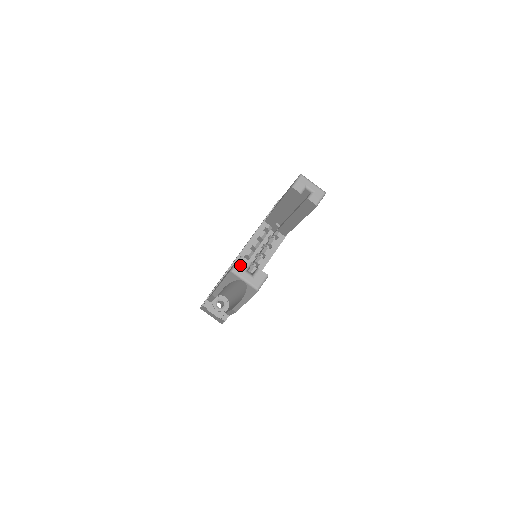
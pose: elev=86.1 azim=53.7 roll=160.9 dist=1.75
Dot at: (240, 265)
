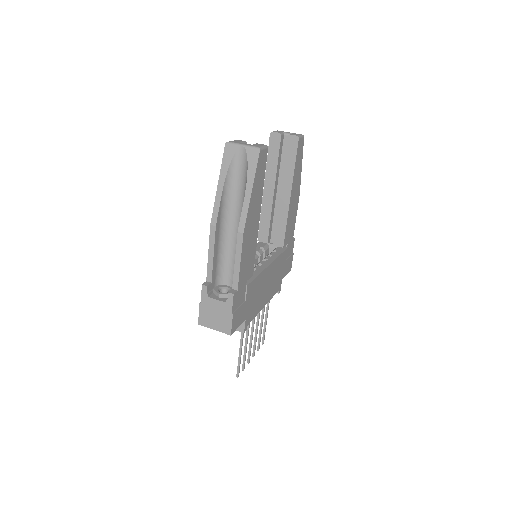
Dot at: (235, 141)
